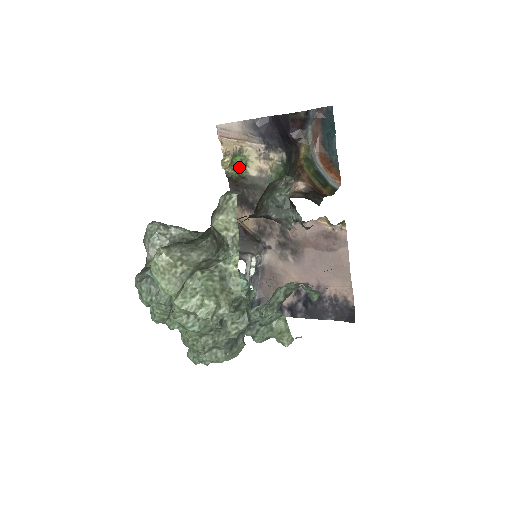
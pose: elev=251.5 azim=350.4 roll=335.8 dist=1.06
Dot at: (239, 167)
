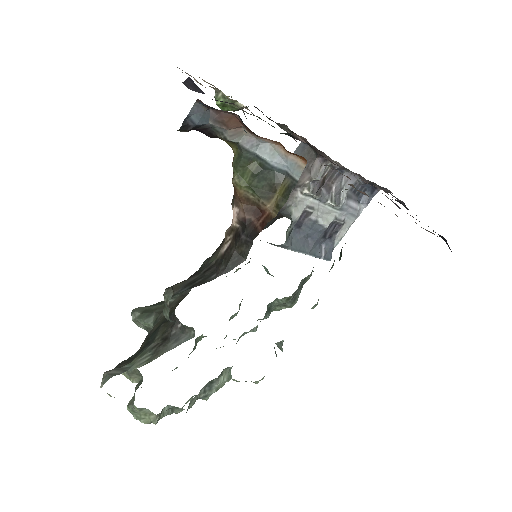
Dot at: (229, 108)
